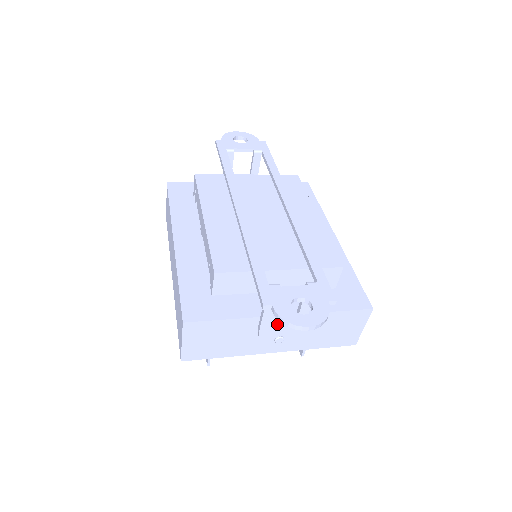
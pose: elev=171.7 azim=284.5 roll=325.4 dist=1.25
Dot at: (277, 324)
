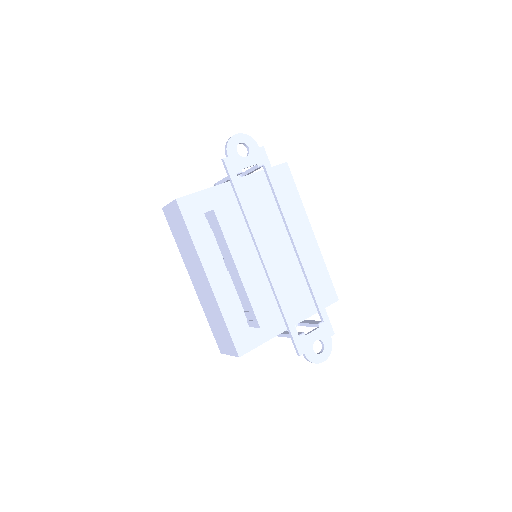
Dot at: occluded
